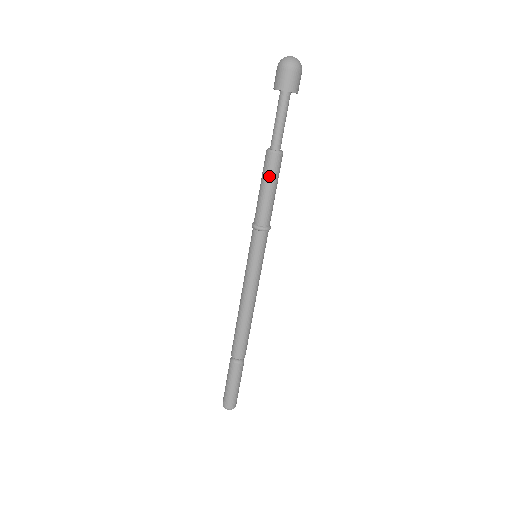
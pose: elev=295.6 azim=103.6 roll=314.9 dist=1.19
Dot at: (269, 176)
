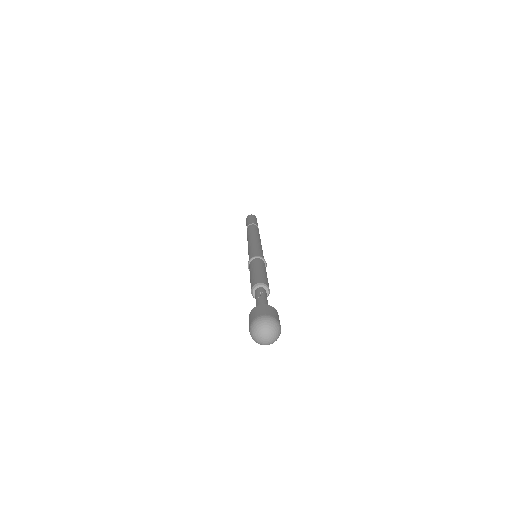
Dot at: occluded
